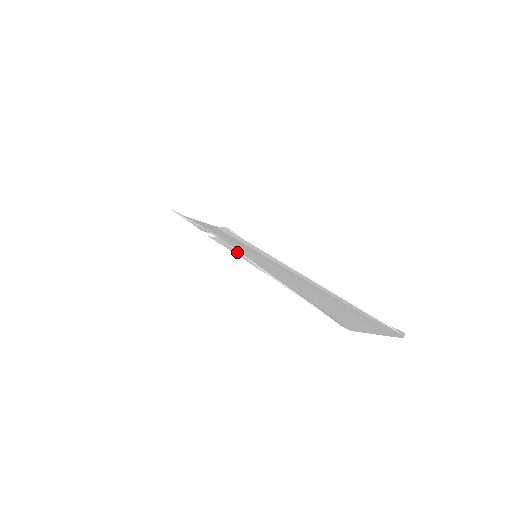
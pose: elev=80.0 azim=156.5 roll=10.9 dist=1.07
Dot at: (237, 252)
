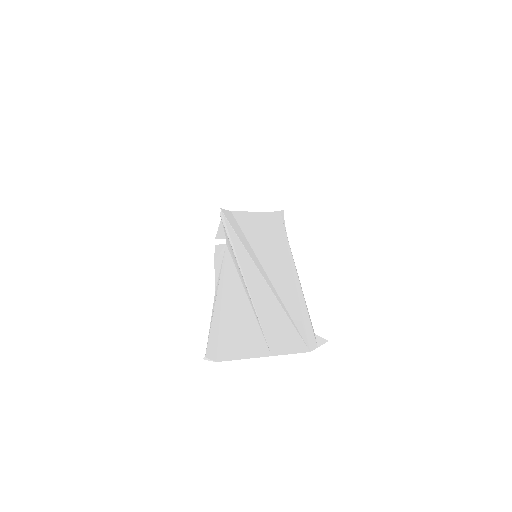
Dot at: (219, 264)
